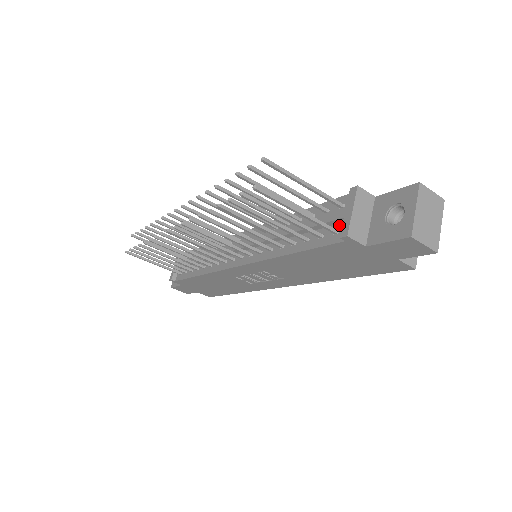
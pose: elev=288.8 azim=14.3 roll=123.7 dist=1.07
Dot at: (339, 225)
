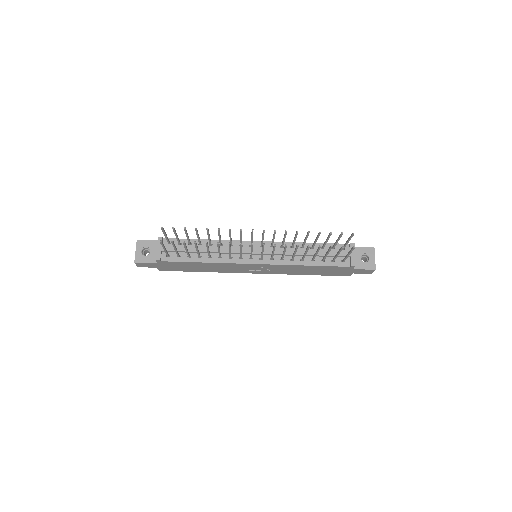
Dot at: occluded
